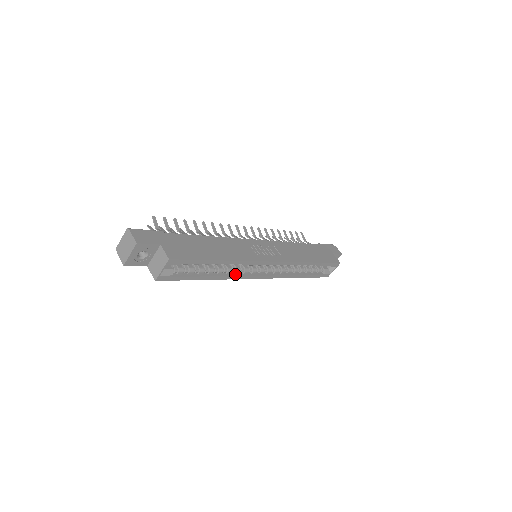
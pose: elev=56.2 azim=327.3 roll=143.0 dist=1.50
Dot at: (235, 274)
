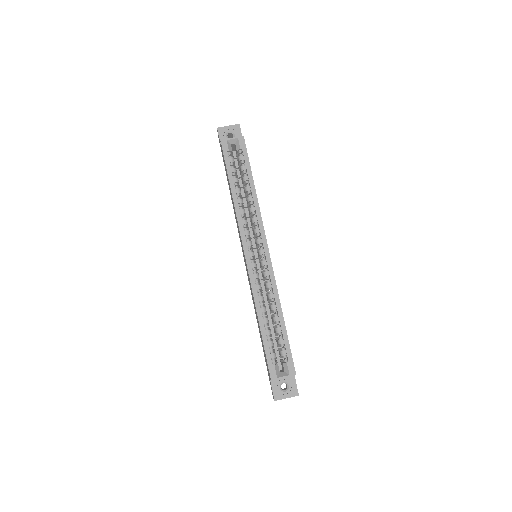
Dot at: (242, 220)
